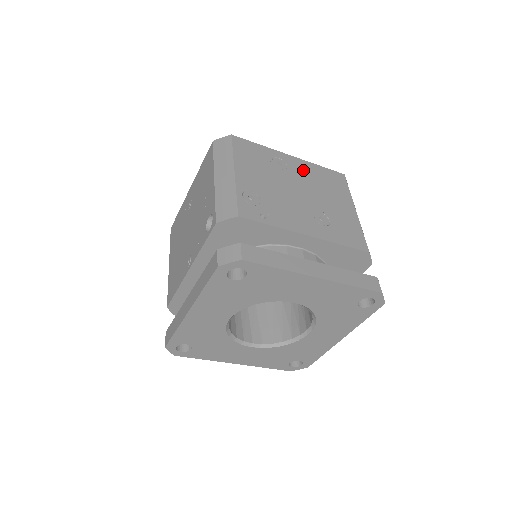
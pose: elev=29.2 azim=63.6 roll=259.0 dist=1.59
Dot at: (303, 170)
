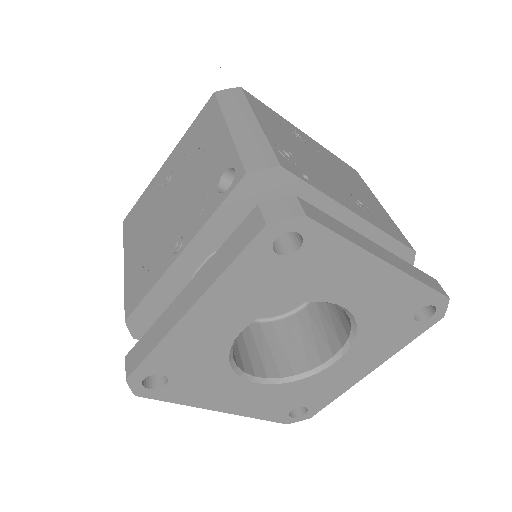
Dot at: (321, 151)
